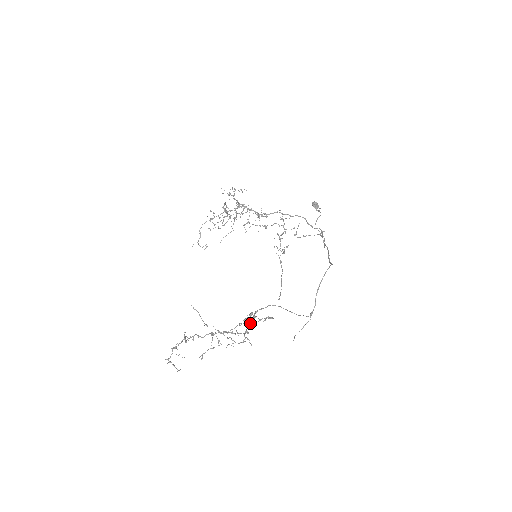
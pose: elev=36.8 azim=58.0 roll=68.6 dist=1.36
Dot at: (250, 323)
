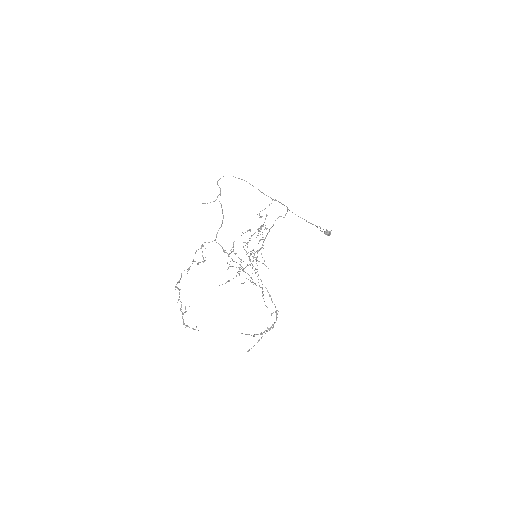
Dot at: (269, 296)
